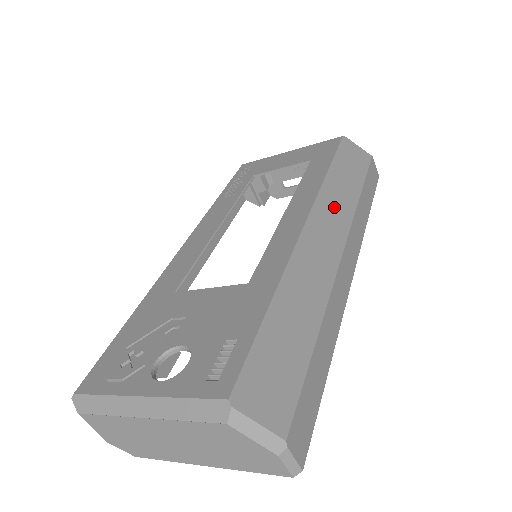
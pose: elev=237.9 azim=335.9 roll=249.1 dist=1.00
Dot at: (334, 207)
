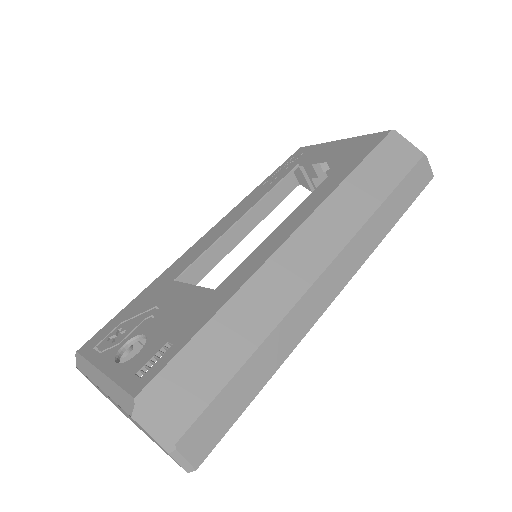
Dot at: (337, 218)
